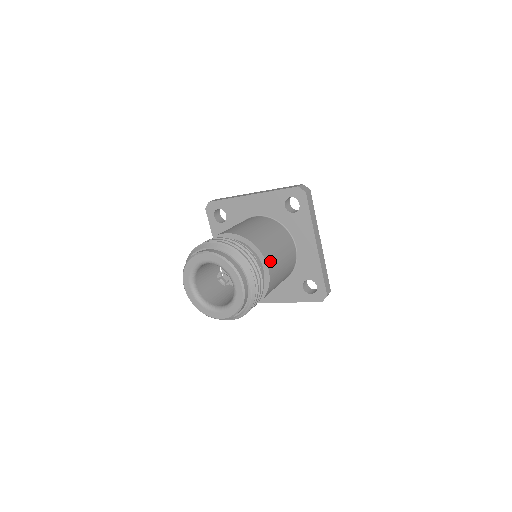
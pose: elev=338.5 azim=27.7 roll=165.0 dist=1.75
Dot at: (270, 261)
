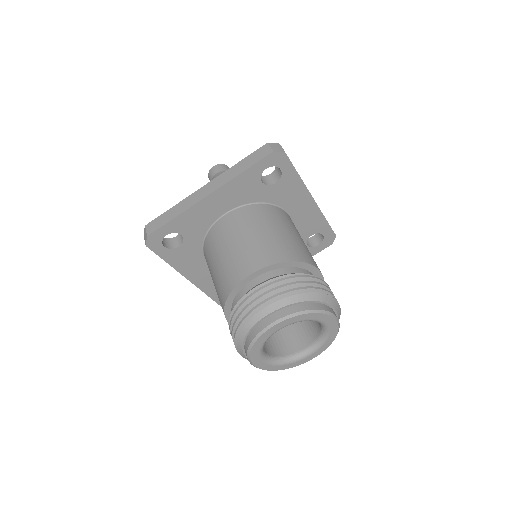
Dot at: (313, 262)
